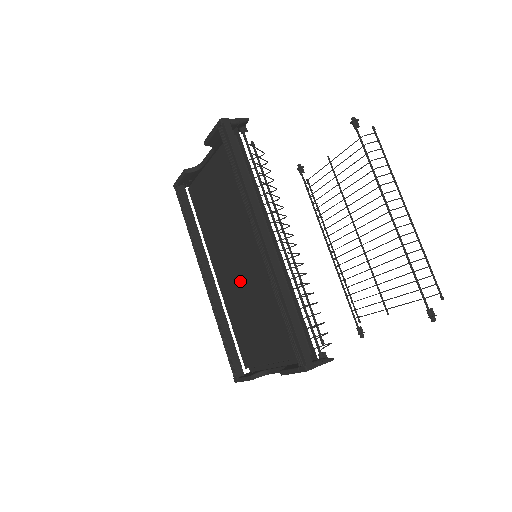
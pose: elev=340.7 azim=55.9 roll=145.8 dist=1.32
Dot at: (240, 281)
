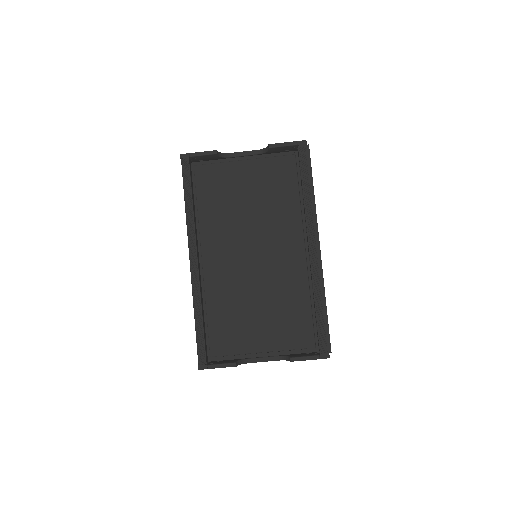
Dot at: (248, 273)
